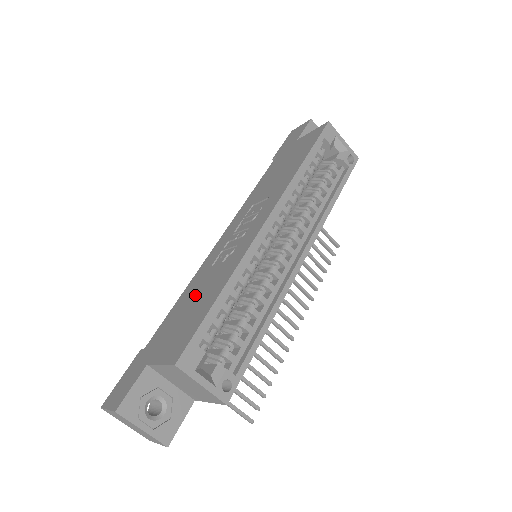
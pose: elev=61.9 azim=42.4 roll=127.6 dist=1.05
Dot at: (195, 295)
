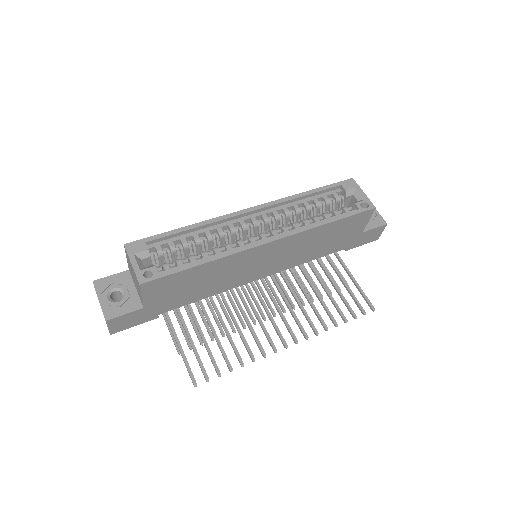
Dot at: occluded
